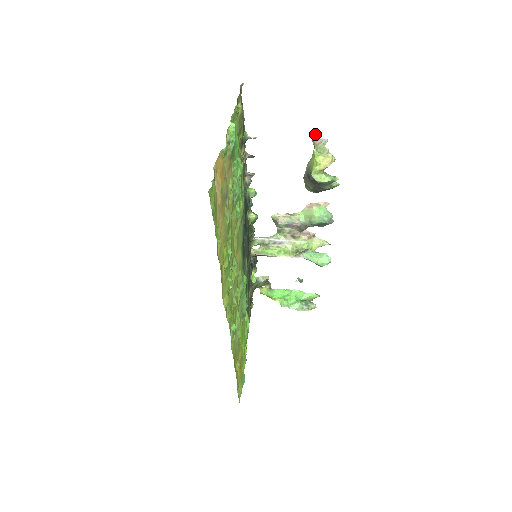
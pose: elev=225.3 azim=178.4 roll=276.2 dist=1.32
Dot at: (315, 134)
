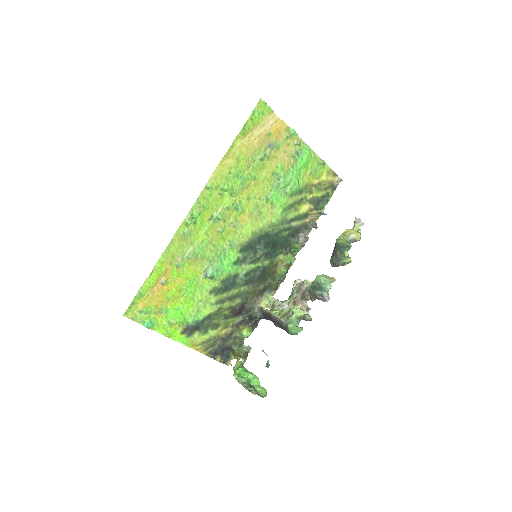
Dot at: (359, 218)
